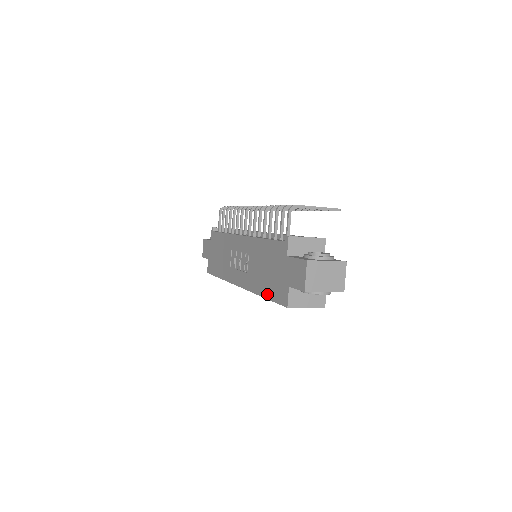
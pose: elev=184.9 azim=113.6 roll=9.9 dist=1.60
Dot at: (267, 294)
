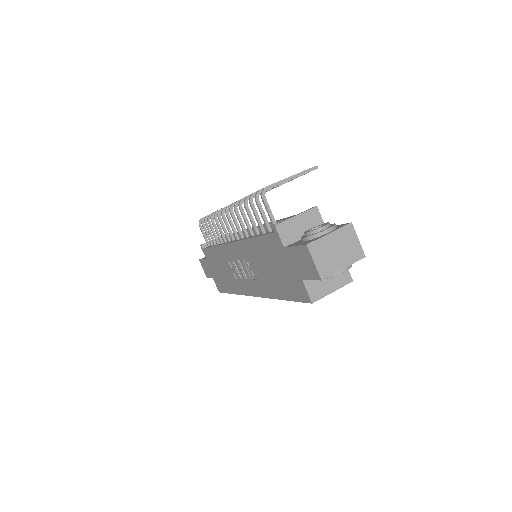
Dot at: (284, 295)
